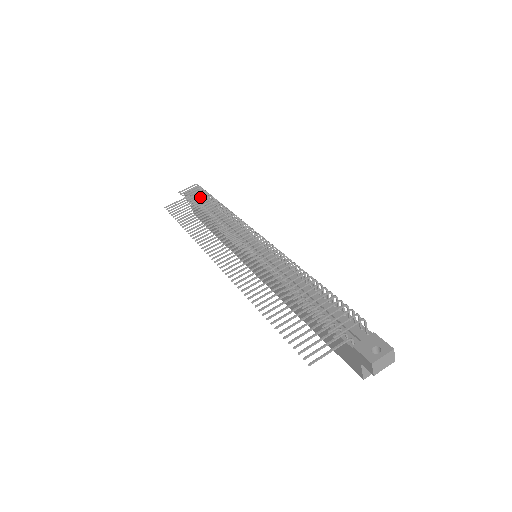
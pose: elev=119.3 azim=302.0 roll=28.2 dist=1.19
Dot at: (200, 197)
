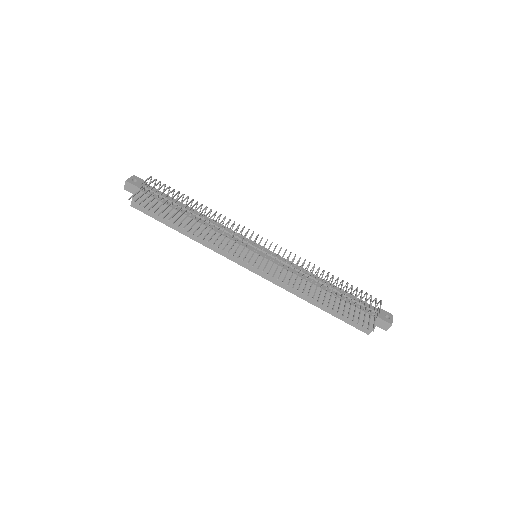
Dot at: (175, 194)
